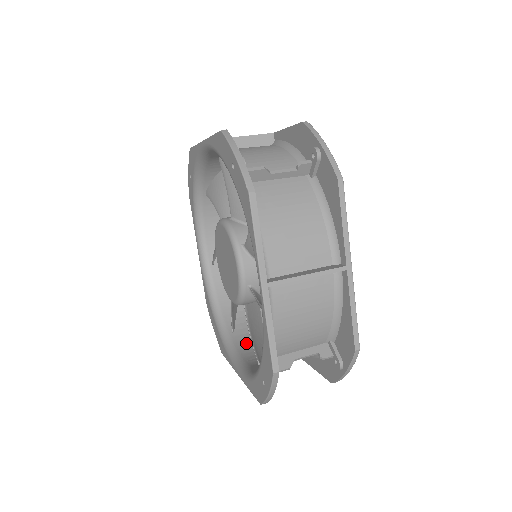
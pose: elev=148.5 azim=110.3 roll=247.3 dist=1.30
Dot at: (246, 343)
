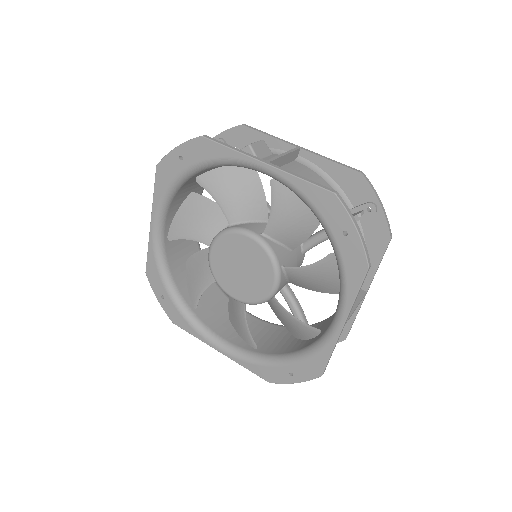
Dot at: (209, 317)
